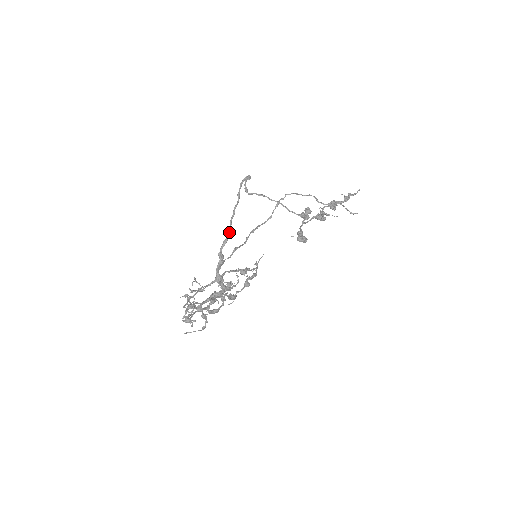
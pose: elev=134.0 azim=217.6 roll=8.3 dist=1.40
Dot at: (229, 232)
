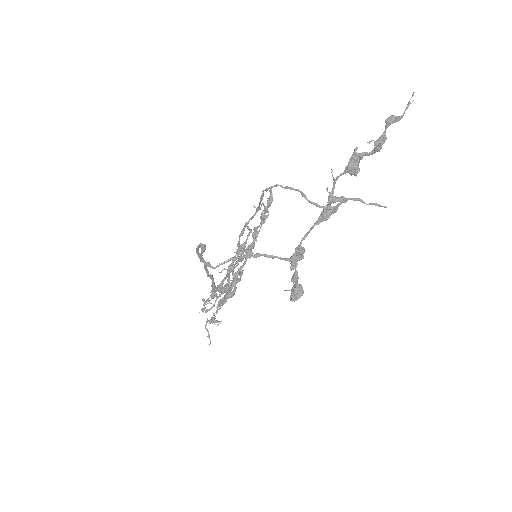
Dot at: (212, 280)
